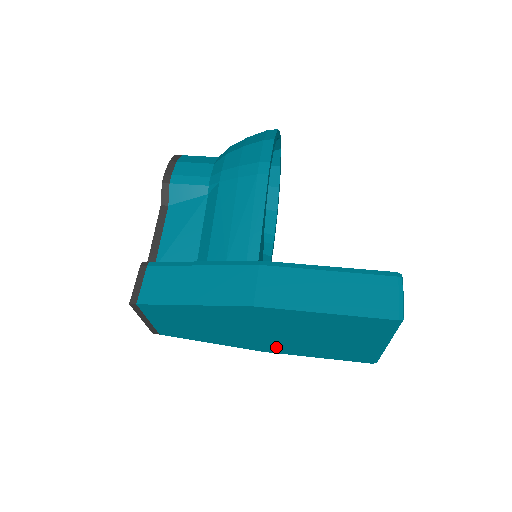
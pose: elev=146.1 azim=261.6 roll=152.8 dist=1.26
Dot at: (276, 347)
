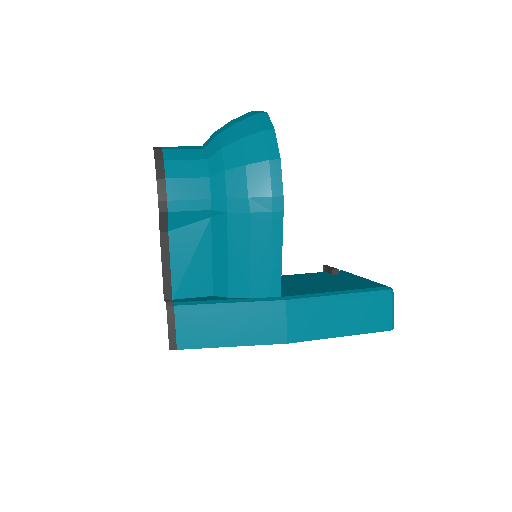
Dot at: occluded
